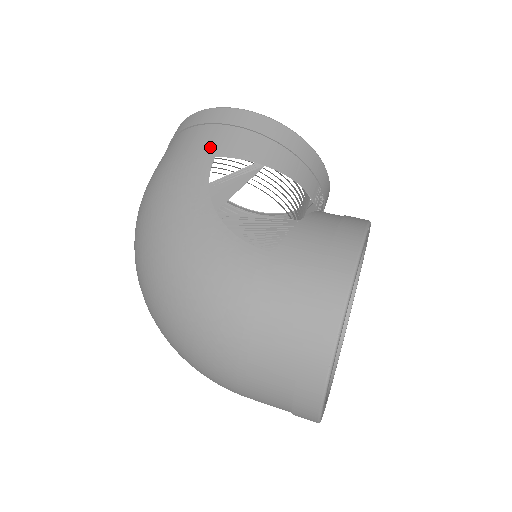
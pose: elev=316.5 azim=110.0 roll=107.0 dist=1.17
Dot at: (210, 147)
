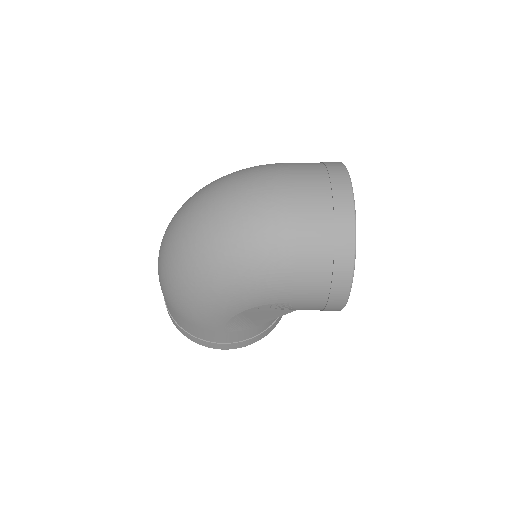
Dot at: occluded
